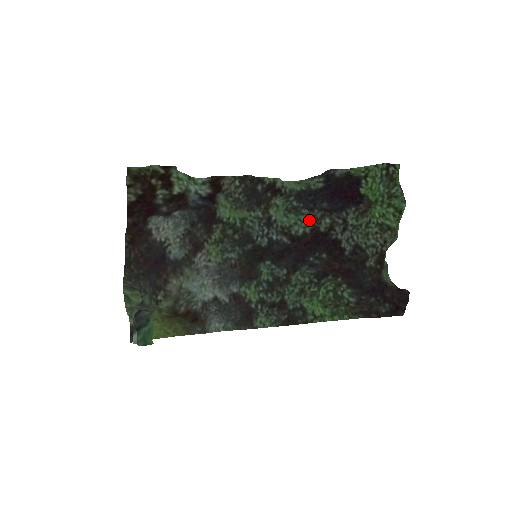
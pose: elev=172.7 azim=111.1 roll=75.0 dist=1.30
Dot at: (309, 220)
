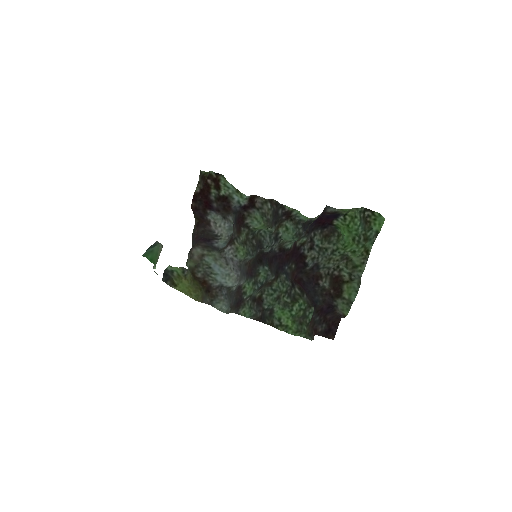
Dot at: occluded
